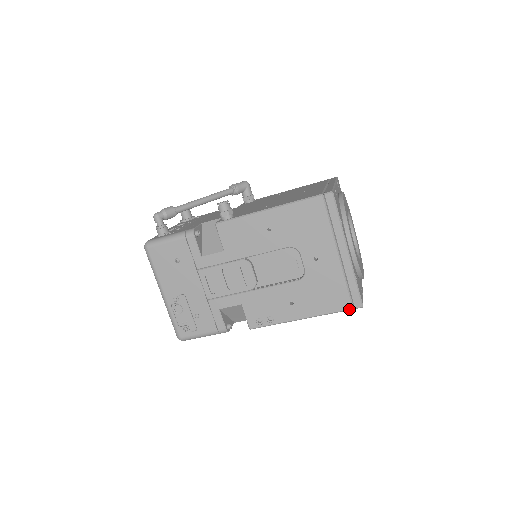
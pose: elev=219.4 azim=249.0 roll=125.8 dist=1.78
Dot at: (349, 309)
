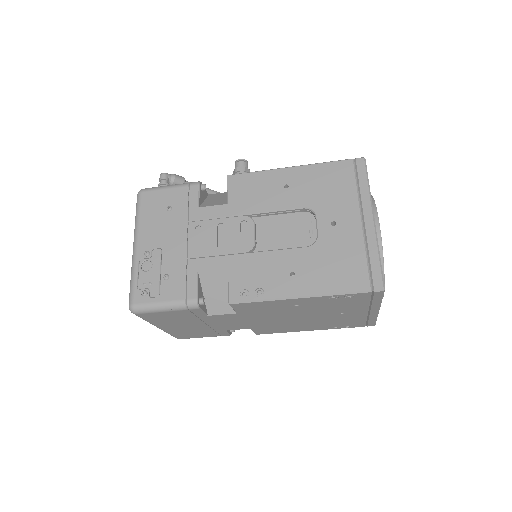
Dot at: (366, 290)
